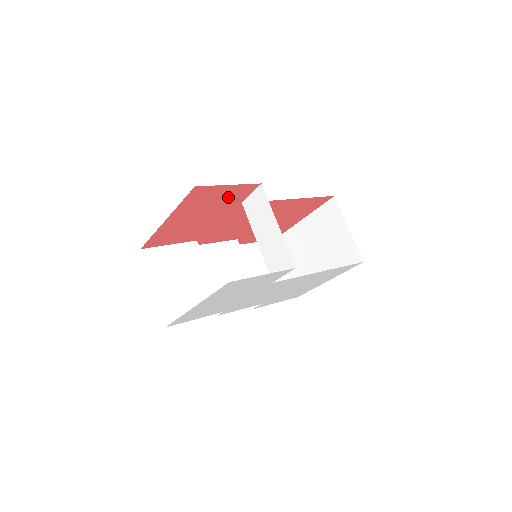
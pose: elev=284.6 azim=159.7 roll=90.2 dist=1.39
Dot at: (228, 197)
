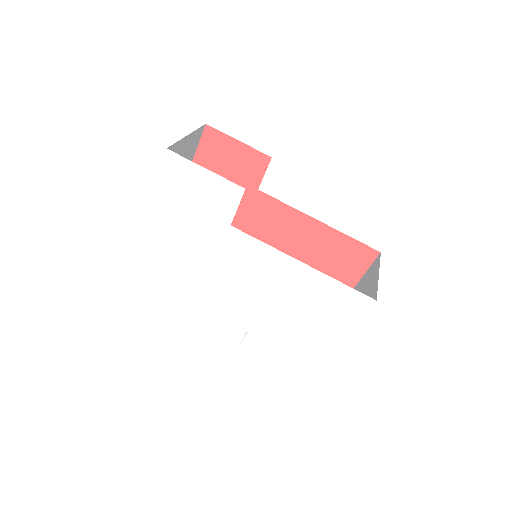
Dot at: (241, 167)
